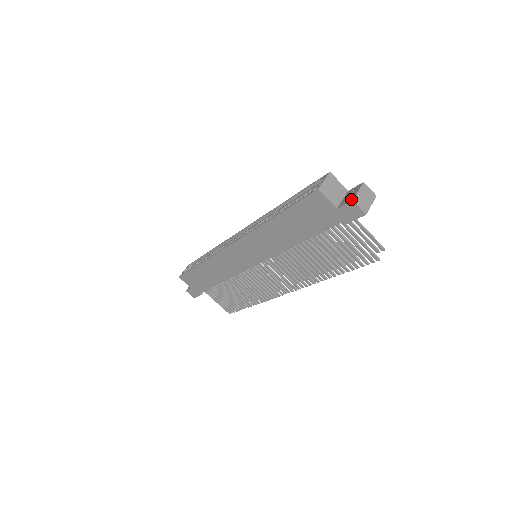
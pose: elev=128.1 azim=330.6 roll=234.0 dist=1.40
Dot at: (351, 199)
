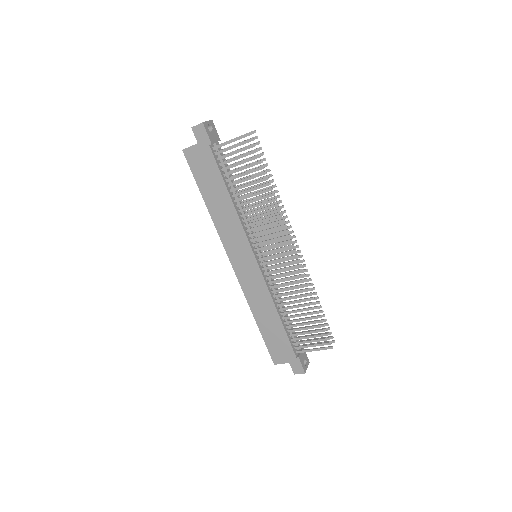
Dot at: (193, 130)
